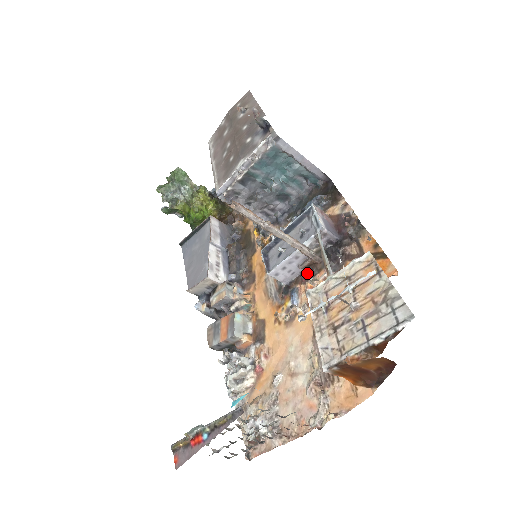
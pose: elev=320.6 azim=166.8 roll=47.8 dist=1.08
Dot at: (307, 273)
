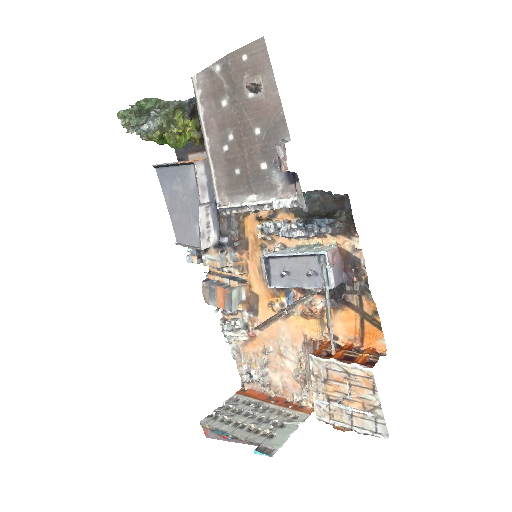
Dot at: occluded
